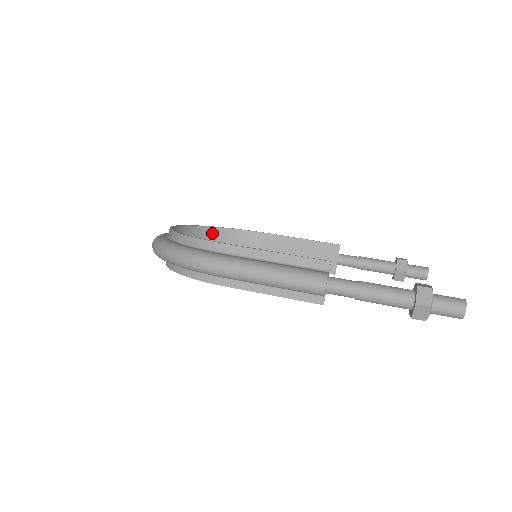
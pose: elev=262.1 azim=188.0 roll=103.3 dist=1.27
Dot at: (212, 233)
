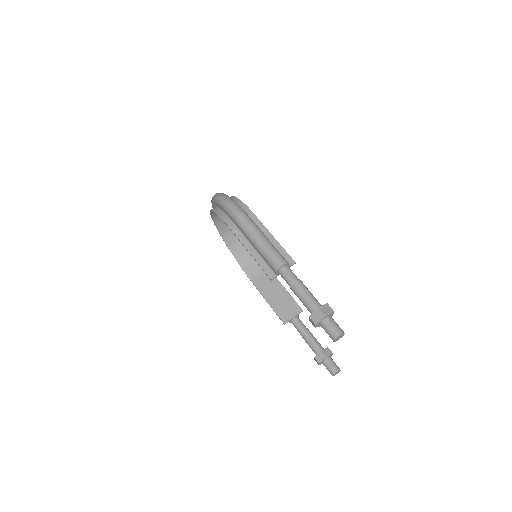
Dot at: occluded
